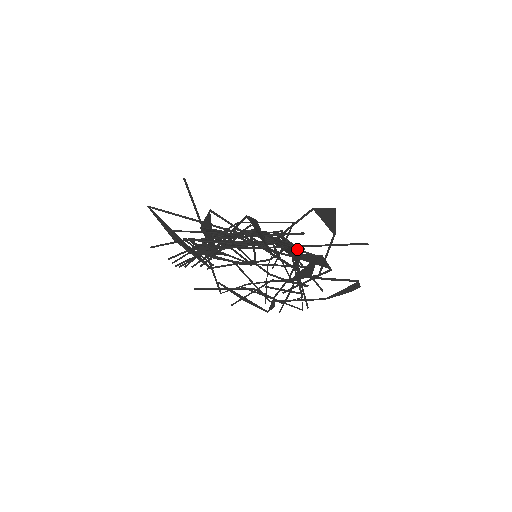
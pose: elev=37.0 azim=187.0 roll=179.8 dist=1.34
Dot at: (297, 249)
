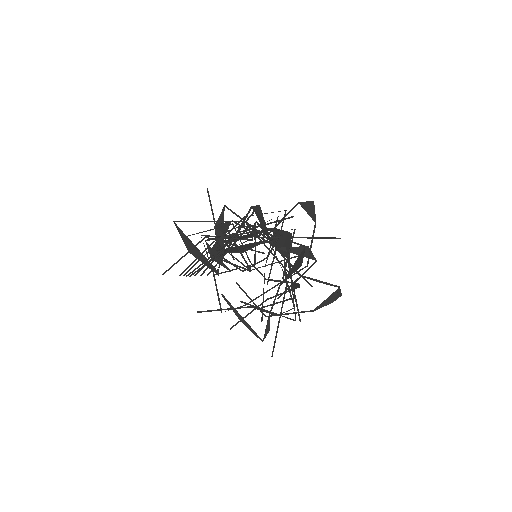
Dot at: (289, 233)
